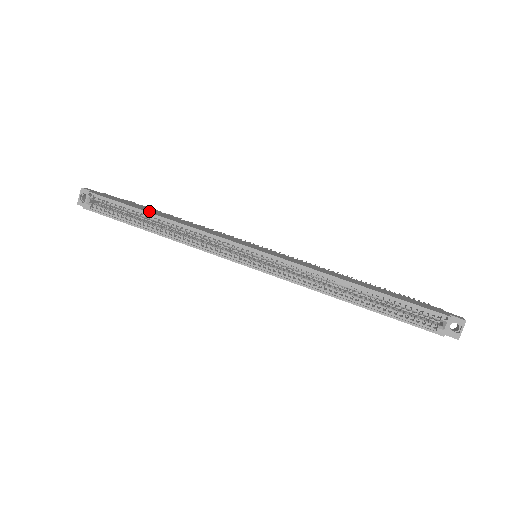
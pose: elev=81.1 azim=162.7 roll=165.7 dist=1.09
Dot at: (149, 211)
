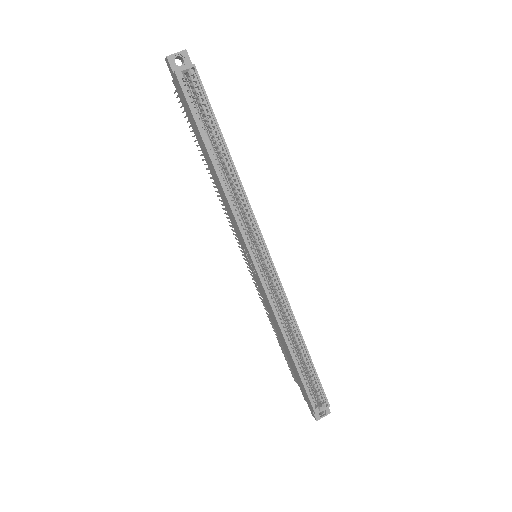
Dot at: (224, 141)
